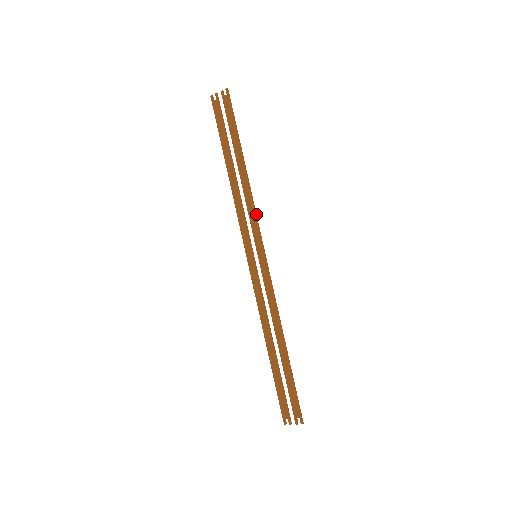
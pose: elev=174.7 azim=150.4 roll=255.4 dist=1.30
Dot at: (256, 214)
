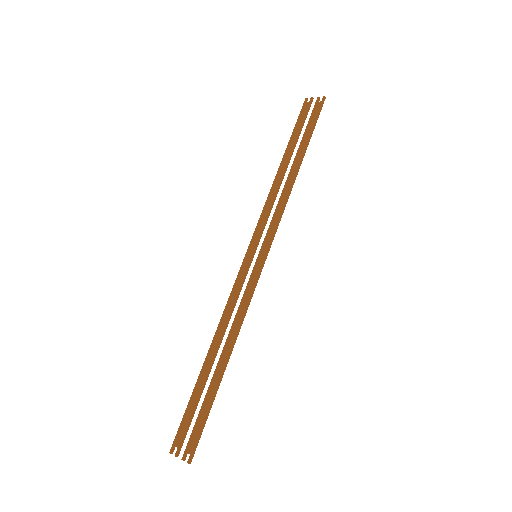
Dot at: occluded
